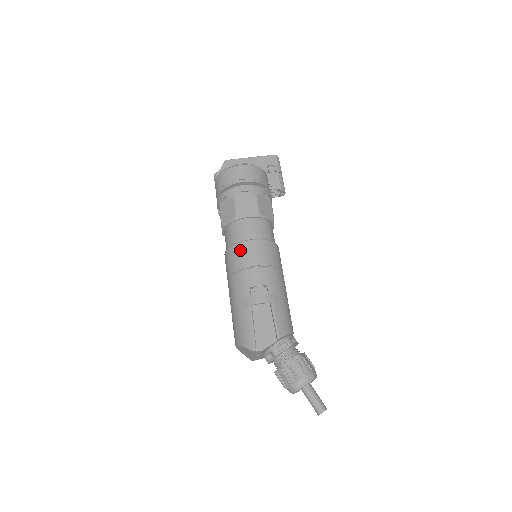
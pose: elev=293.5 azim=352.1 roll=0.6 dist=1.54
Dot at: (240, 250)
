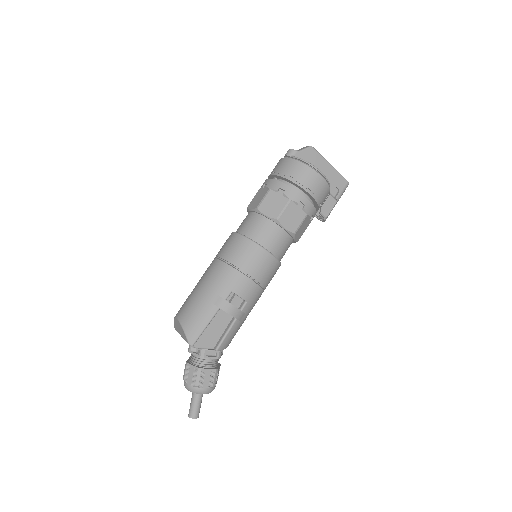
Dot at: (253, 252)
